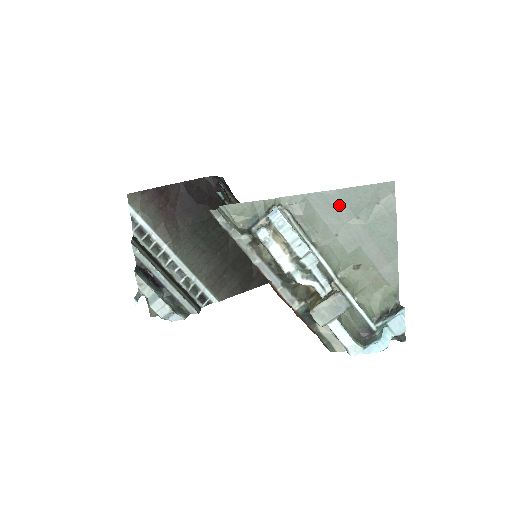
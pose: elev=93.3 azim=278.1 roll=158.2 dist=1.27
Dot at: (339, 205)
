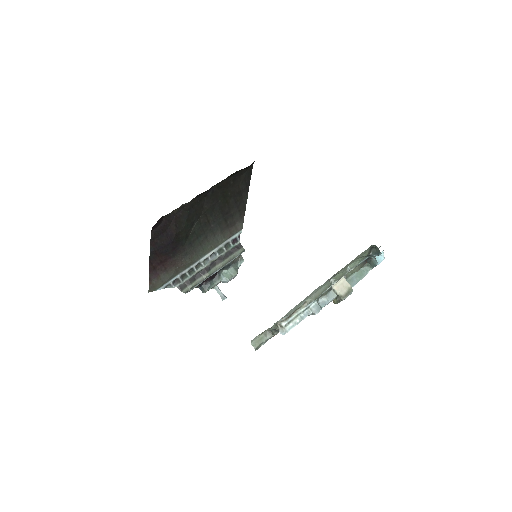
Dot at: occluded
